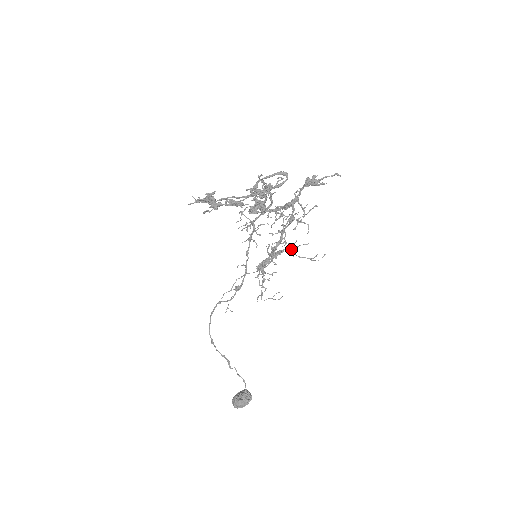
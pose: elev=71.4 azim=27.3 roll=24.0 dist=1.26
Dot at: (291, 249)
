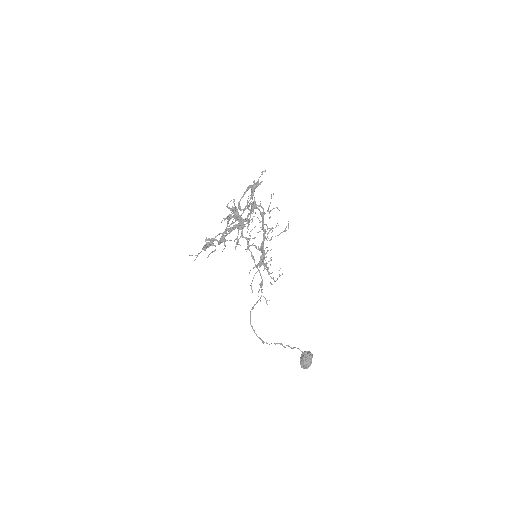
Dot at: occluded
